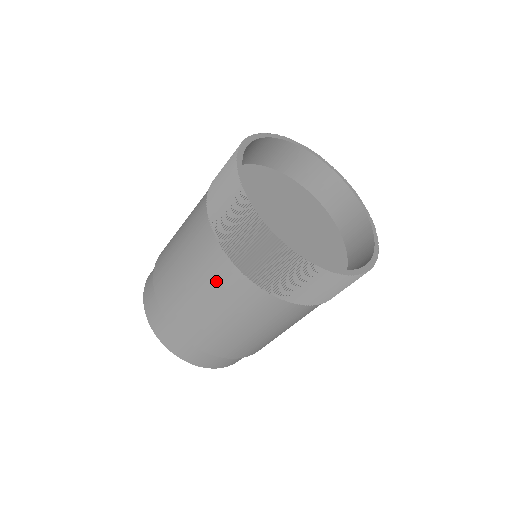
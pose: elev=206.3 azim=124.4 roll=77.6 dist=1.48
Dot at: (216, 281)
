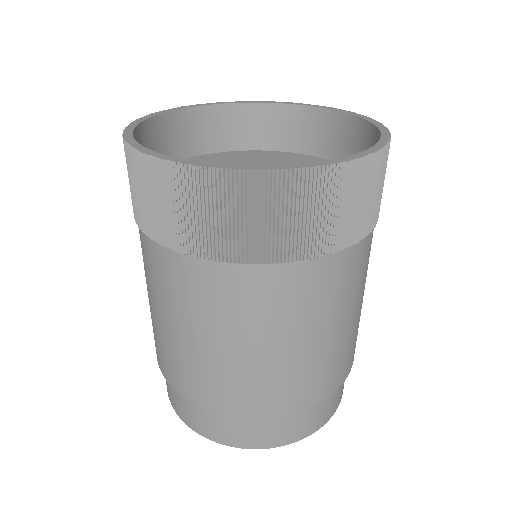
Dot at: (161, 284)
